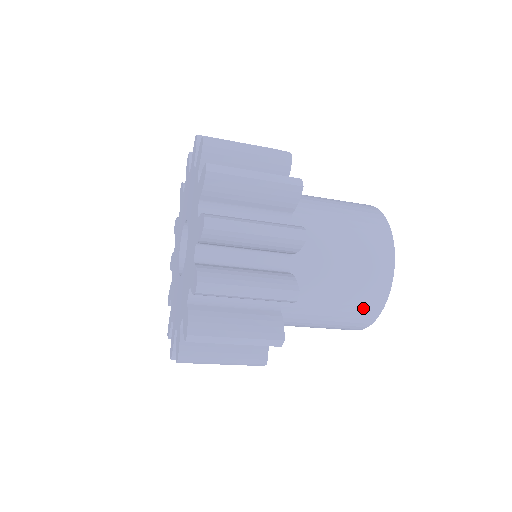
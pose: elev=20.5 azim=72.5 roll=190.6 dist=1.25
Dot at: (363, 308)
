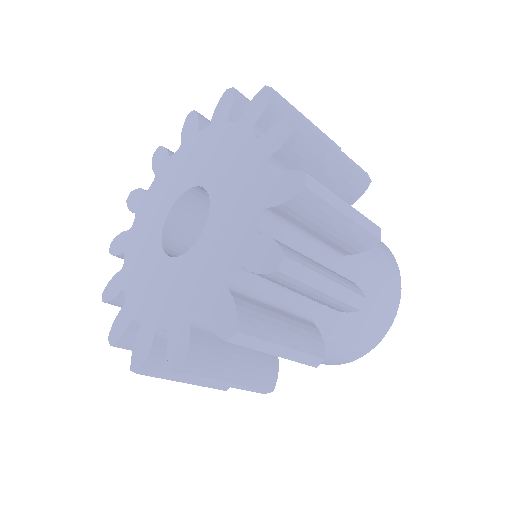
Dot at: (366, 337)
